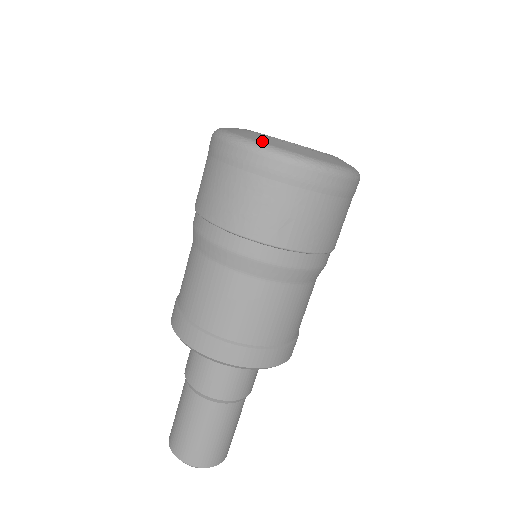
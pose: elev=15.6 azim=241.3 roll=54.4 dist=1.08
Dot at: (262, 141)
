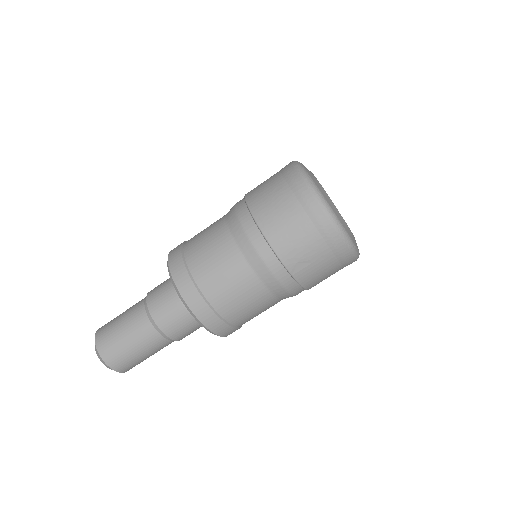
Dot at: (329, 203)
